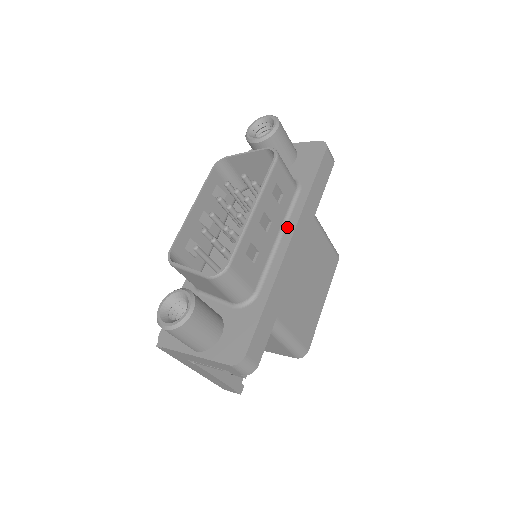
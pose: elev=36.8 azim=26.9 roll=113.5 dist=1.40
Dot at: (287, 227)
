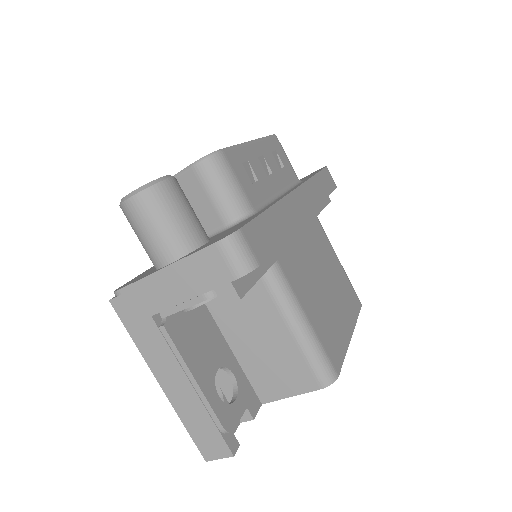
Dot at: (291, 189)
